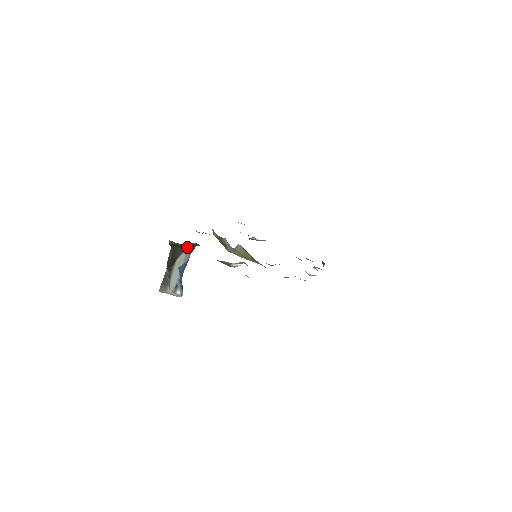
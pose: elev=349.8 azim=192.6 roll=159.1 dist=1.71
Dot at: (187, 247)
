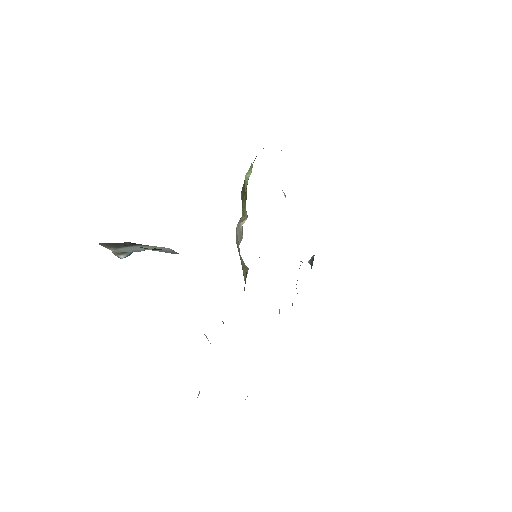
Dot at: occluded
